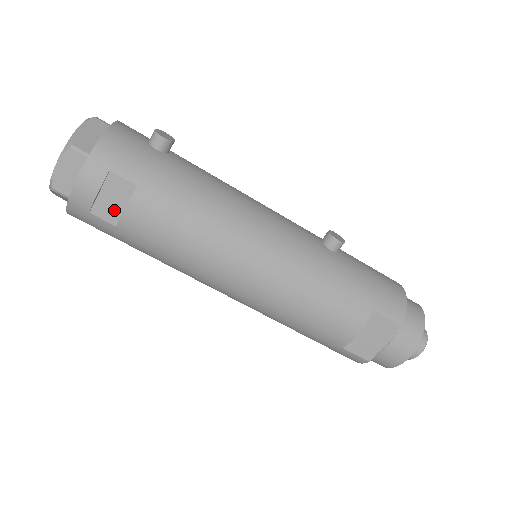
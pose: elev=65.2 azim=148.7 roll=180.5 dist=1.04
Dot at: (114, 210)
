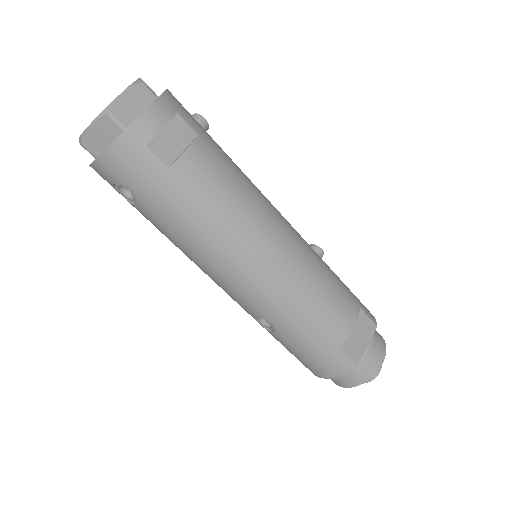
Dot at: (171, 151)
